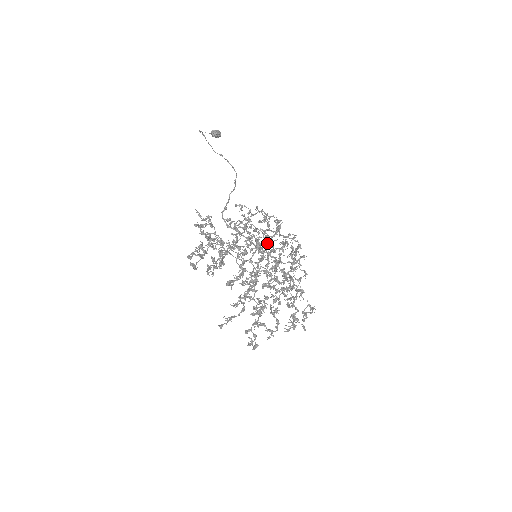
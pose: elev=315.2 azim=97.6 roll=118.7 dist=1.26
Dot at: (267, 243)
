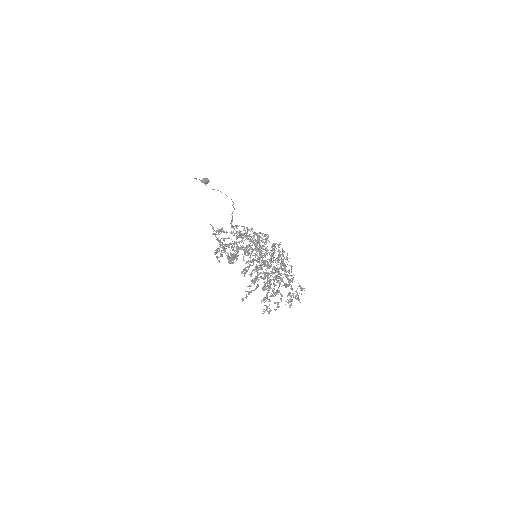
Dot at: (259, 251)
